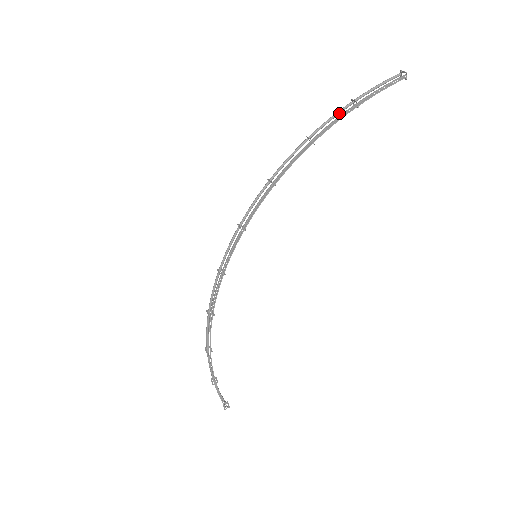
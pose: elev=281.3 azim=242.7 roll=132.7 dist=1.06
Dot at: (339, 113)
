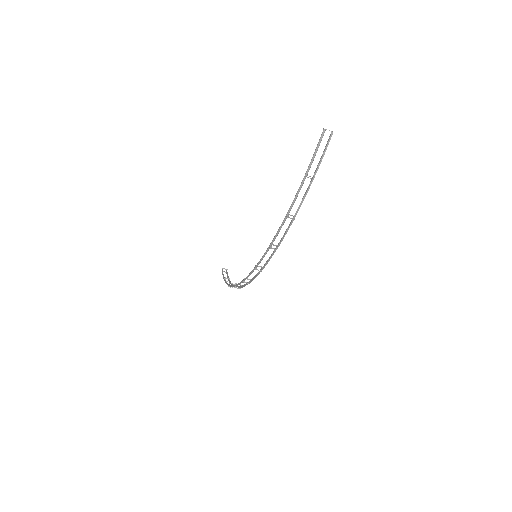
Dot at: (300, 189)
